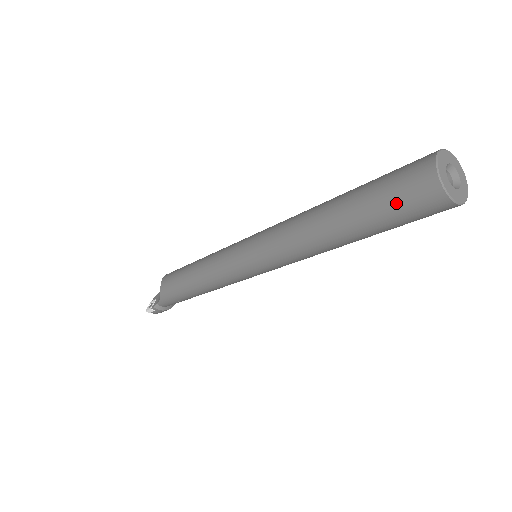
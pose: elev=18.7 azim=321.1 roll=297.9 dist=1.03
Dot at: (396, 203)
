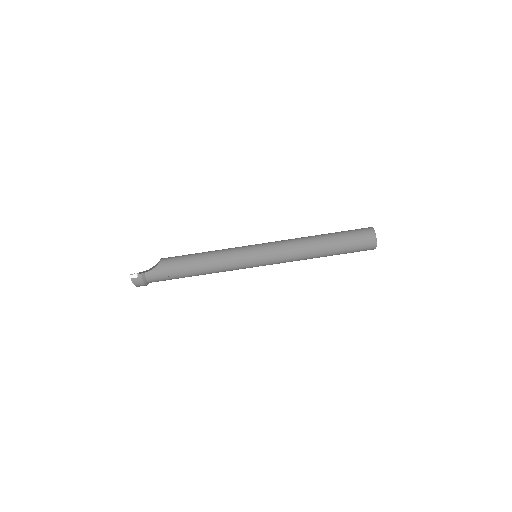
Dot at: (356, 236)
